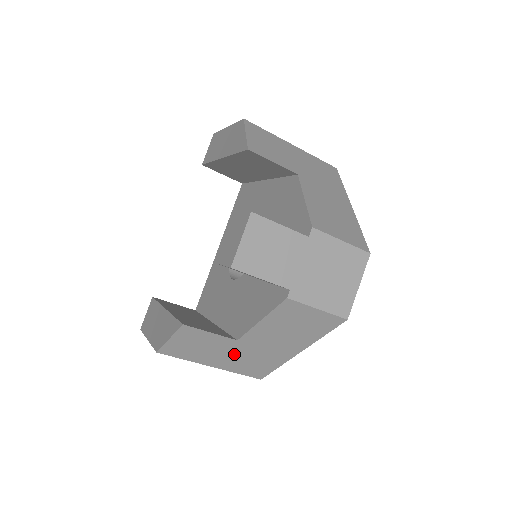
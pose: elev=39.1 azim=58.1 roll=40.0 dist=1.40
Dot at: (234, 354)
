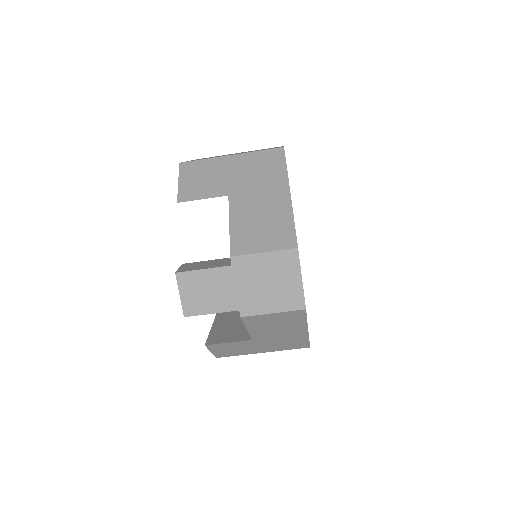
Dot at: (264, 345)
